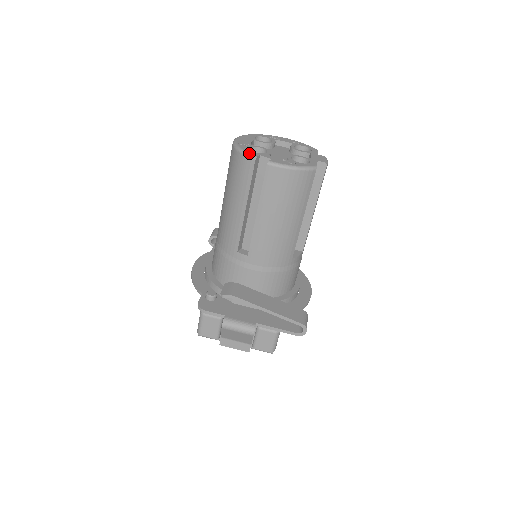
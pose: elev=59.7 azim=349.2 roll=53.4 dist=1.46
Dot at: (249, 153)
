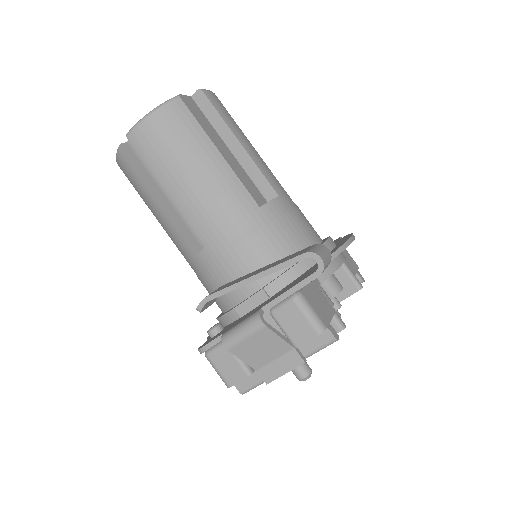
Dot at: (117, 151)
